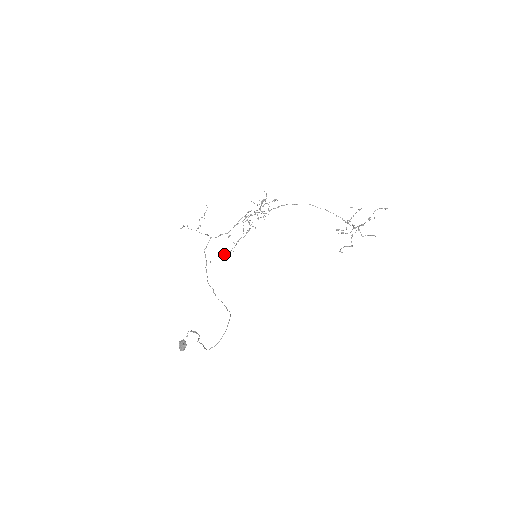
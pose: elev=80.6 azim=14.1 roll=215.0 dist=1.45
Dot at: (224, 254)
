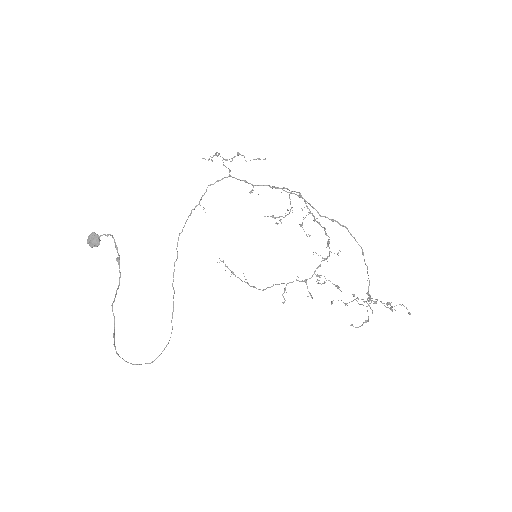
Dot at: occluded
